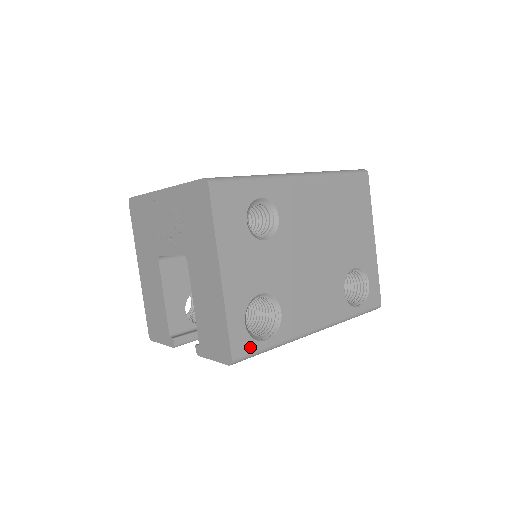
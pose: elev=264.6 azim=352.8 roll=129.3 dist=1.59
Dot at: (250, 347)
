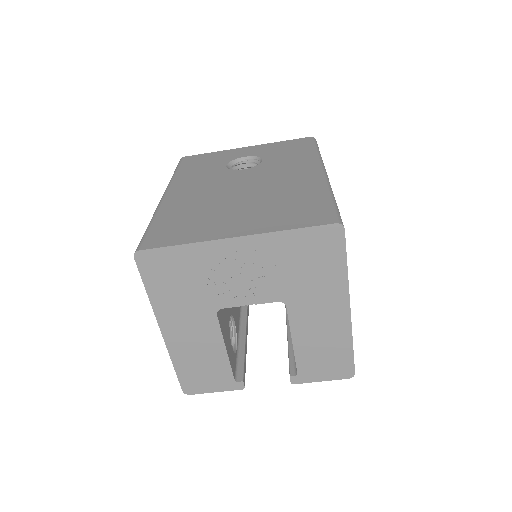
Dot at: occluded
